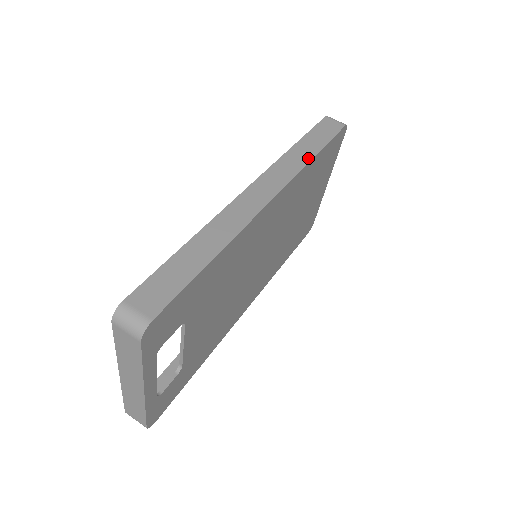
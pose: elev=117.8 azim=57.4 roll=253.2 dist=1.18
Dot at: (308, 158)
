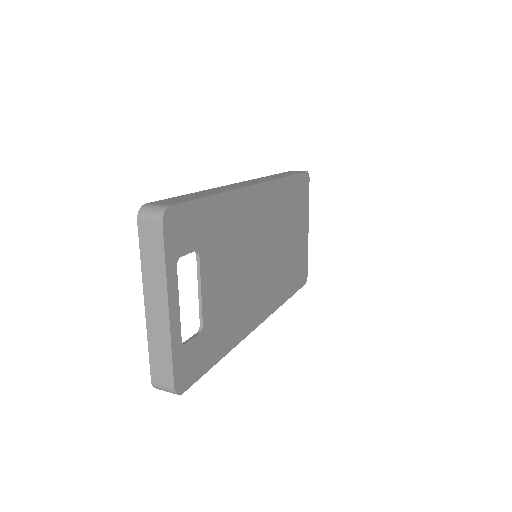
Dot at: (281, 177)
